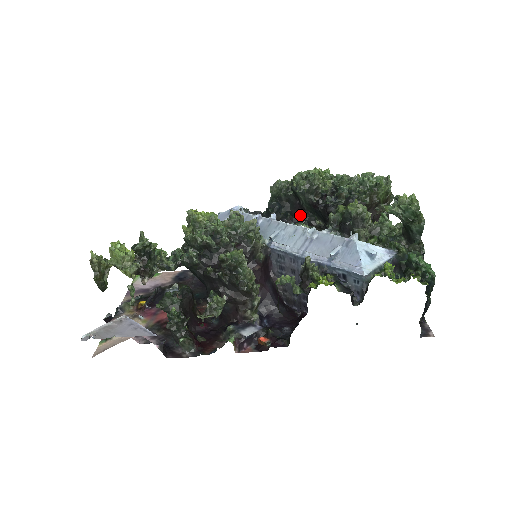
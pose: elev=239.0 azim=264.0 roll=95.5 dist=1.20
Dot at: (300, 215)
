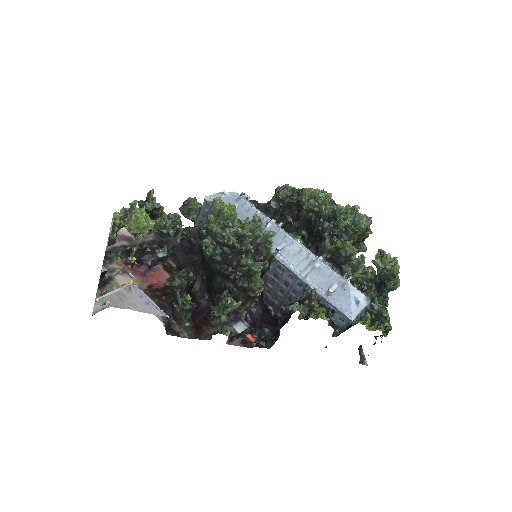
Dot at: (293, 222)
